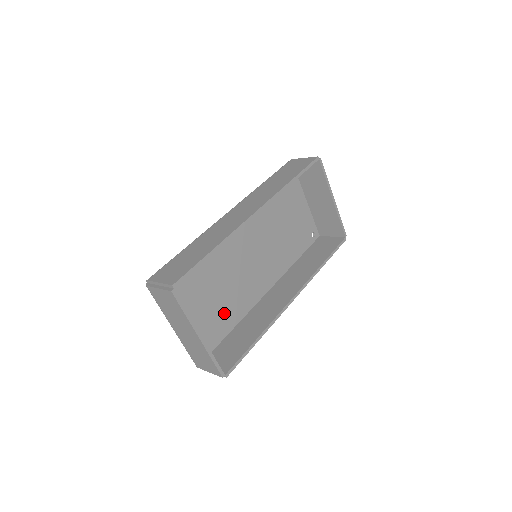
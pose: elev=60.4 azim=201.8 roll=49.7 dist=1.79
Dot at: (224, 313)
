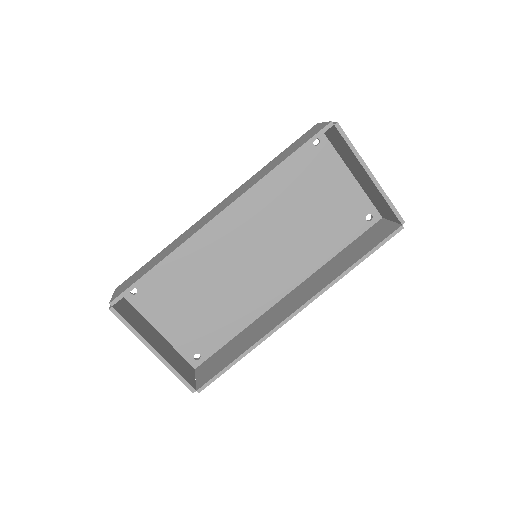
Dot at: (223, 318)
